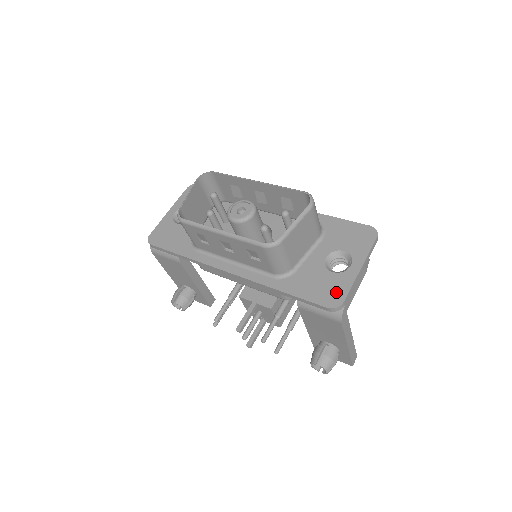
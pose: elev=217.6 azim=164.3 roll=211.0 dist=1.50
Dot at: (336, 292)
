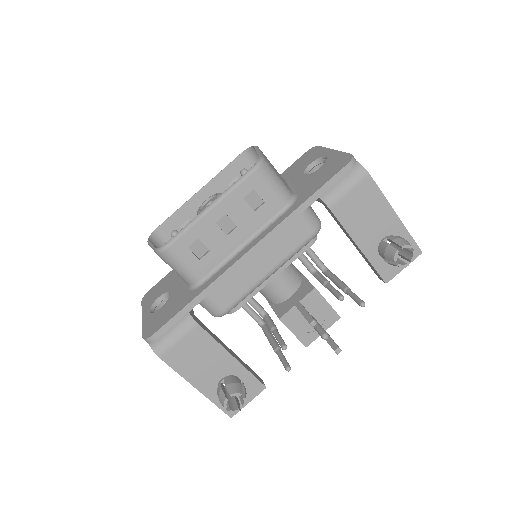
Dot at: (339, 161)
